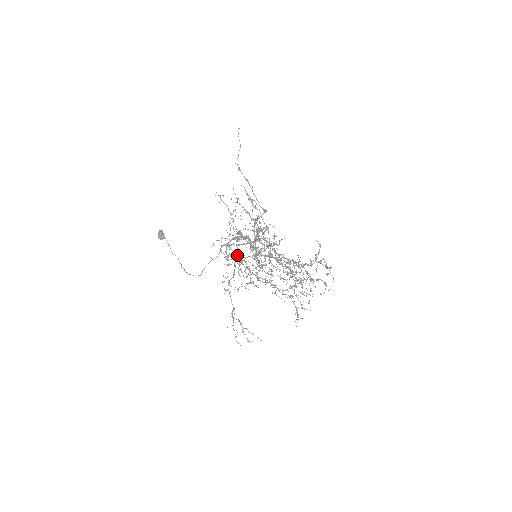
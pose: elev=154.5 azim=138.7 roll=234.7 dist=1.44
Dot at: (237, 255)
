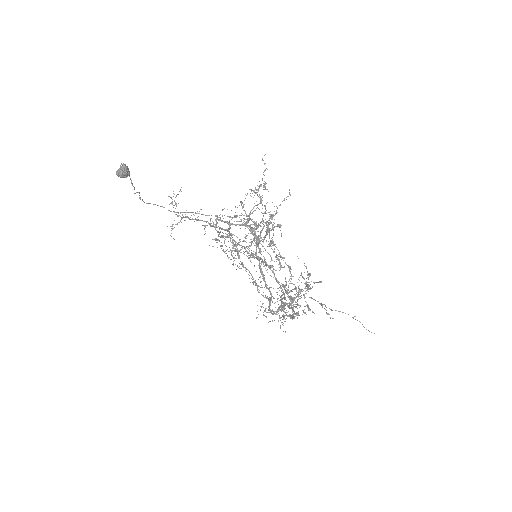
Dot at: occluded
